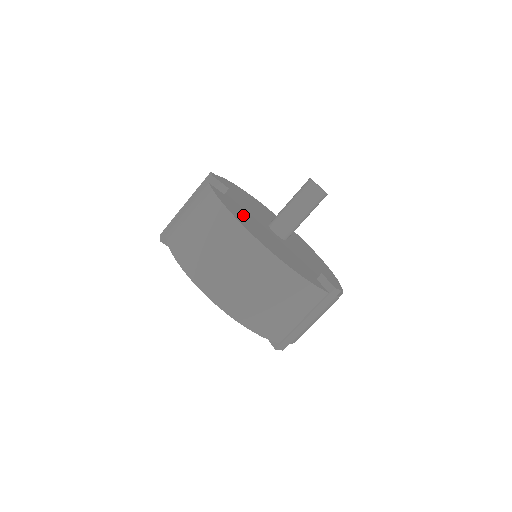
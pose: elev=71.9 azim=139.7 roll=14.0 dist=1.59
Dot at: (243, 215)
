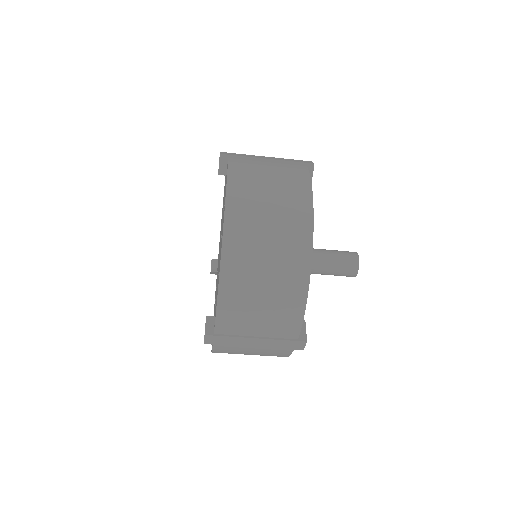
Dot at: occluded
